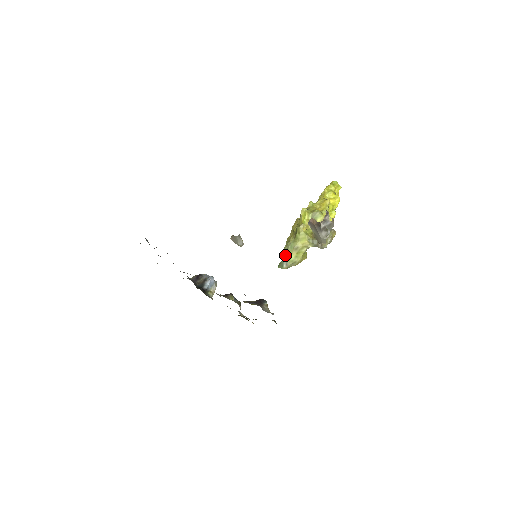
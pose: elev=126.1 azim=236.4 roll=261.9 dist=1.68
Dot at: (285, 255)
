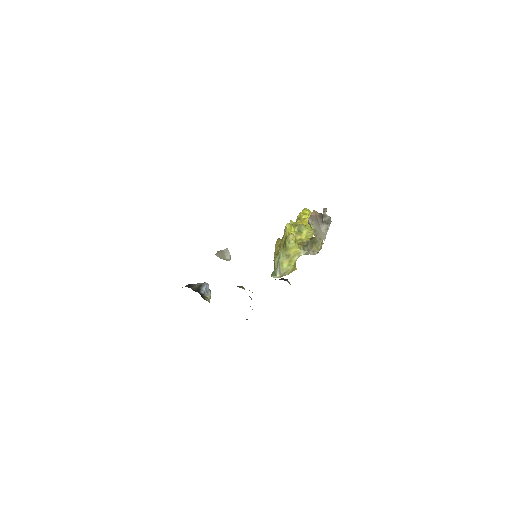
Dot at: (277, 264)
